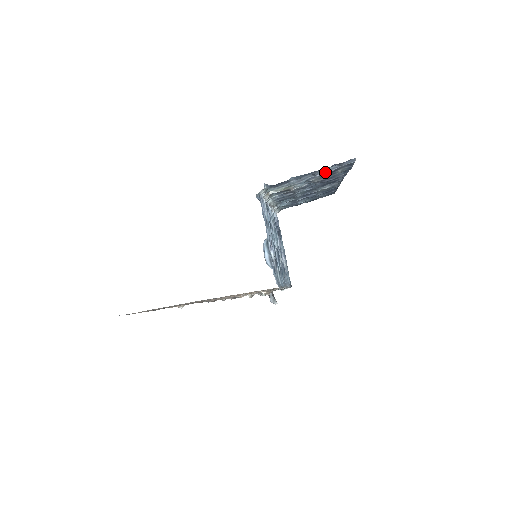
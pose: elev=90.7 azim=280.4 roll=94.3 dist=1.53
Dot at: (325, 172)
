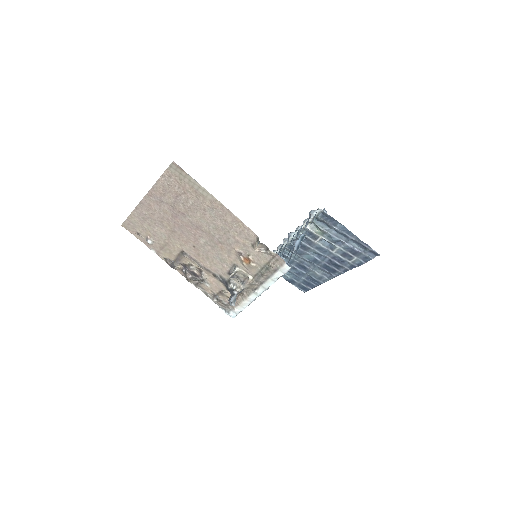
Dot at: (352, 247)
